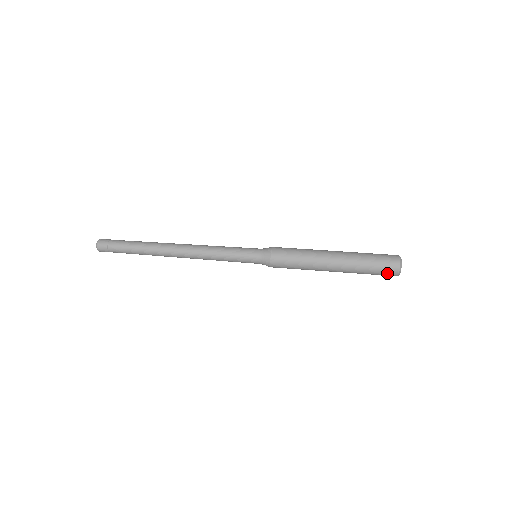
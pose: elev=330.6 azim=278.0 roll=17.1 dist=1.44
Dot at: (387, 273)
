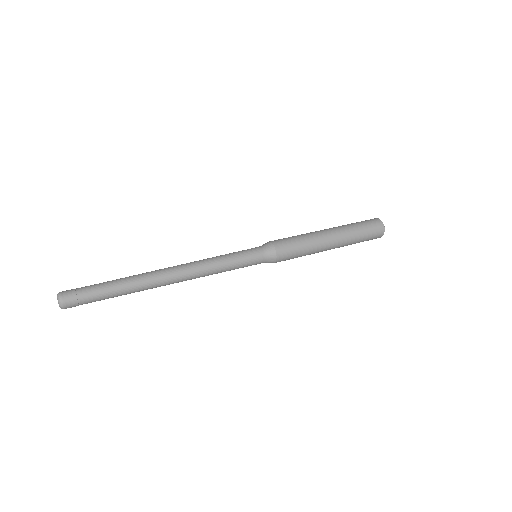
Dot at: occluded
